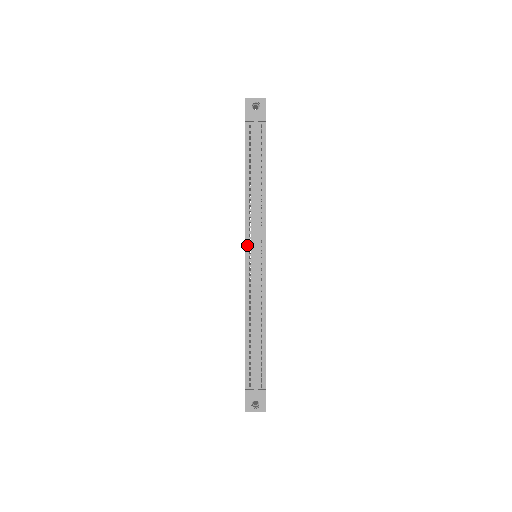
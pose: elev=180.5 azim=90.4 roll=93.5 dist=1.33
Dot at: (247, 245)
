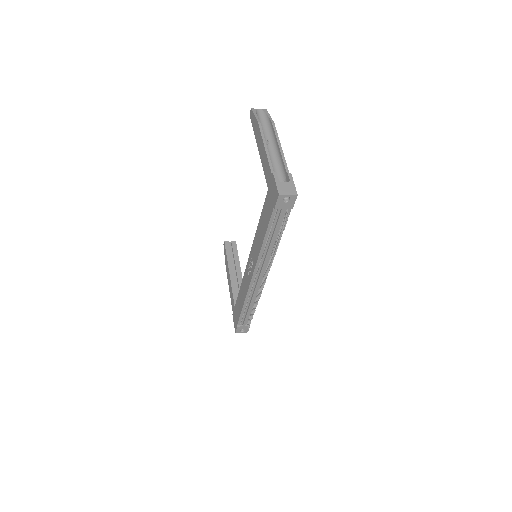
Dot at: (255, 271)
